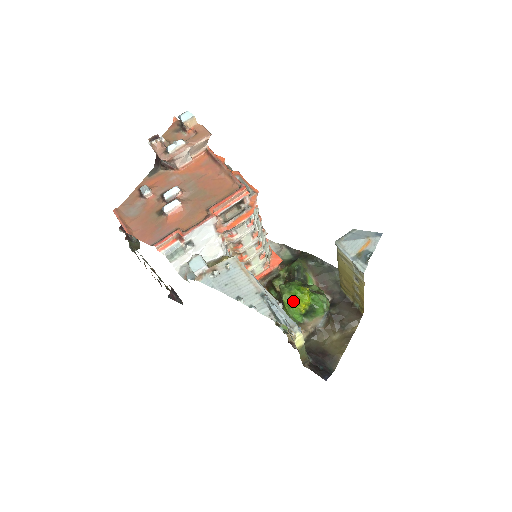
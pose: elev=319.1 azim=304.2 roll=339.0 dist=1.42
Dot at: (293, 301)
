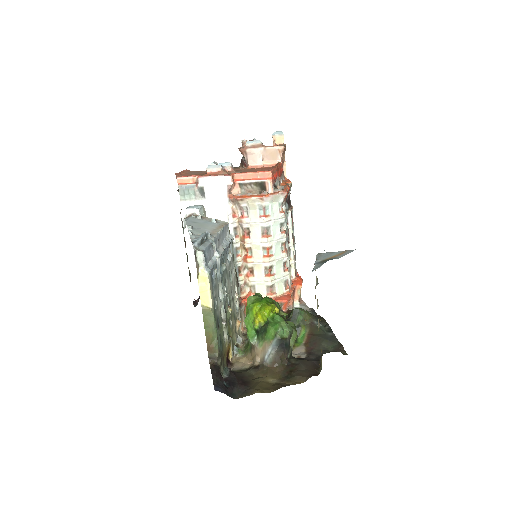
Dot at: (253, 305)
